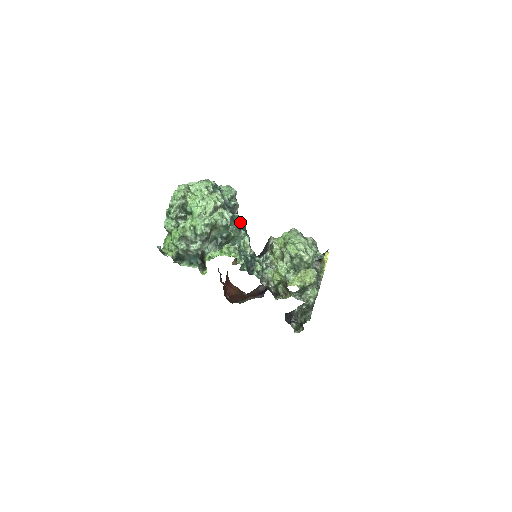
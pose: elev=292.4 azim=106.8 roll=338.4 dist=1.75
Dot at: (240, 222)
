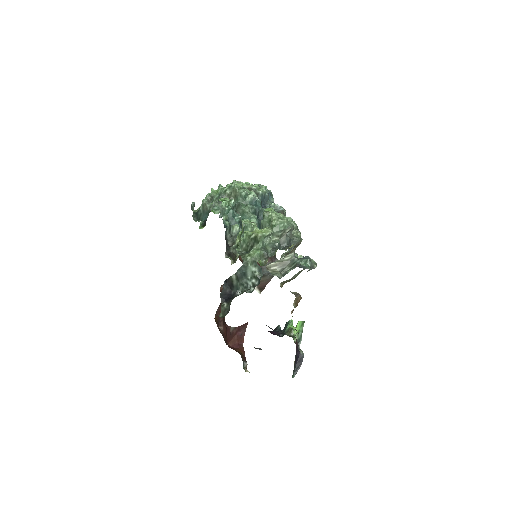
Dot at: (262, 215)
